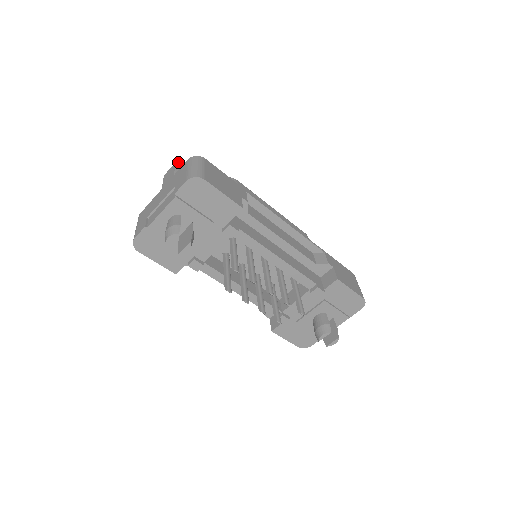
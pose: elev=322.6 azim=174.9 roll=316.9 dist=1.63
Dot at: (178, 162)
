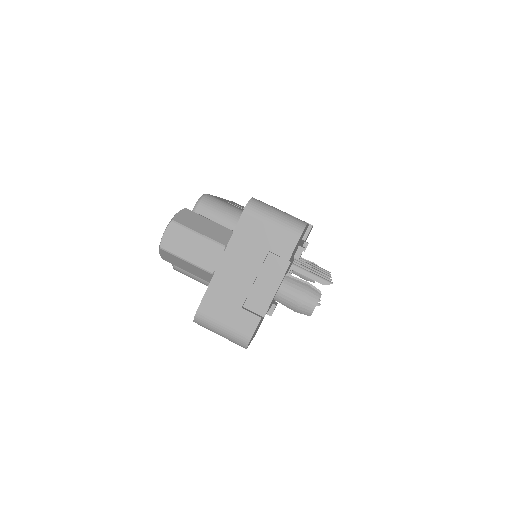
Dot at: (173, 218)
